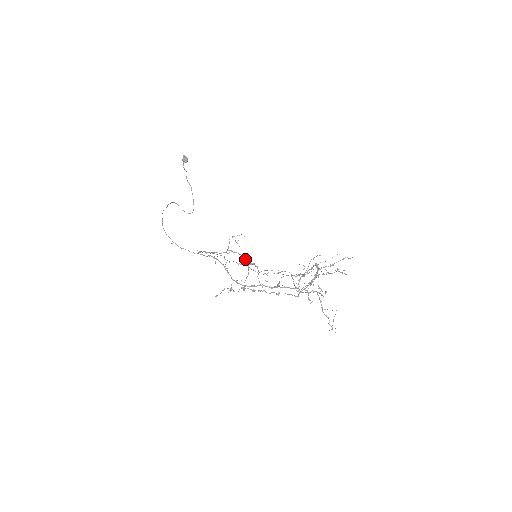
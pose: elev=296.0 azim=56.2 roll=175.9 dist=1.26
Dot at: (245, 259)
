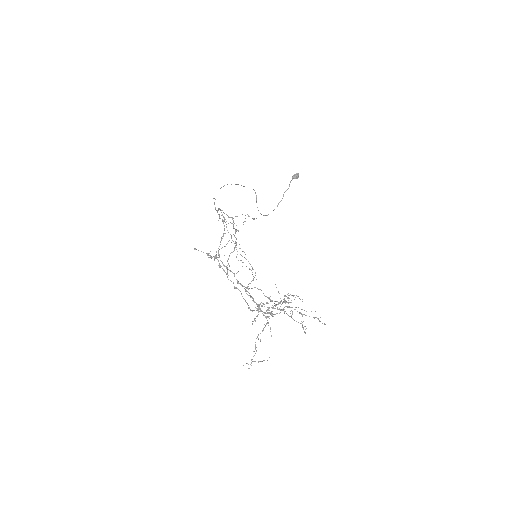
Dot at: (235, 231)
